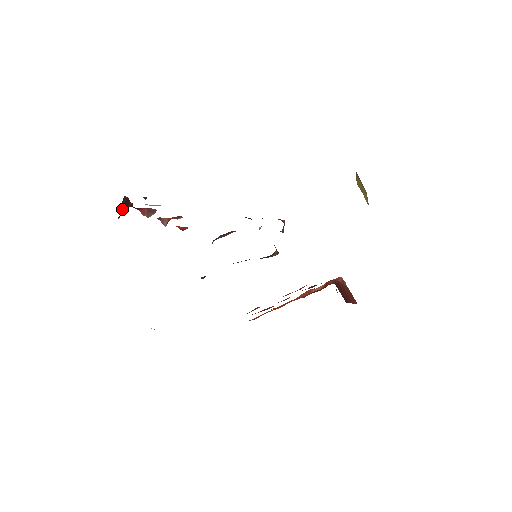
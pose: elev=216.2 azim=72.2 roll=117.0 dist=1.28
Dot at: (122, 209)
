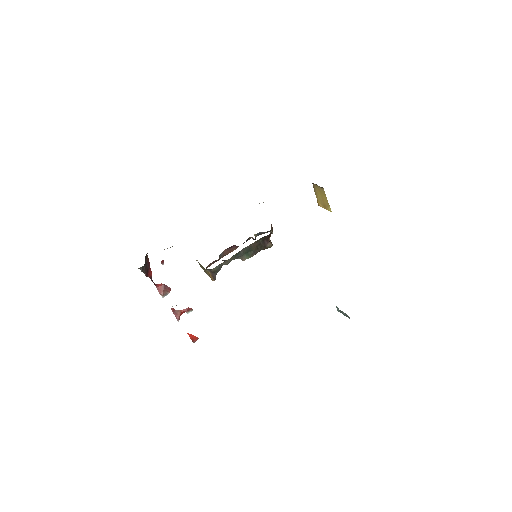
Dot at: (144, 266)
